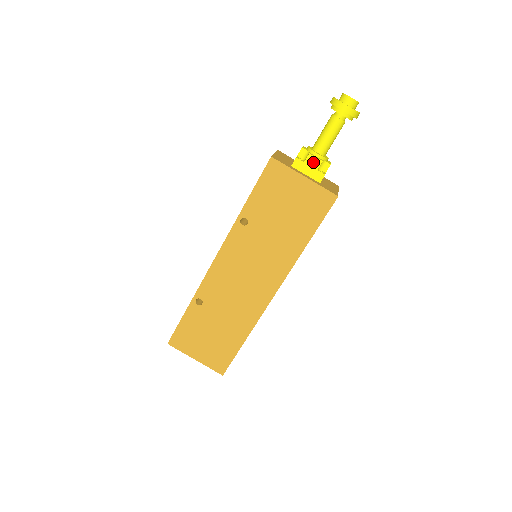
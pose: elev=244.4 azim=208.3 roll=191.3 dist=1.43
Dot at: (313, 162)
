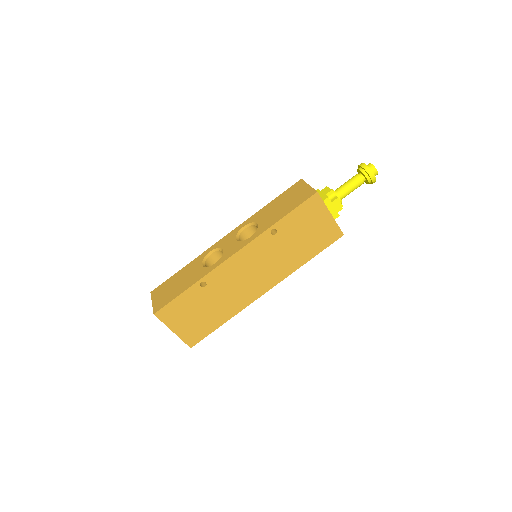
Dot at: (337, 204)
